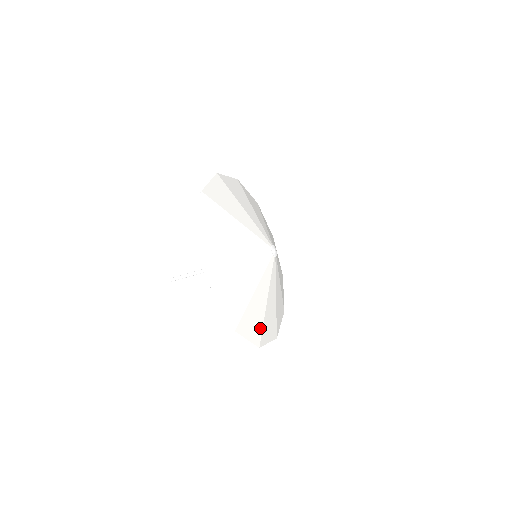
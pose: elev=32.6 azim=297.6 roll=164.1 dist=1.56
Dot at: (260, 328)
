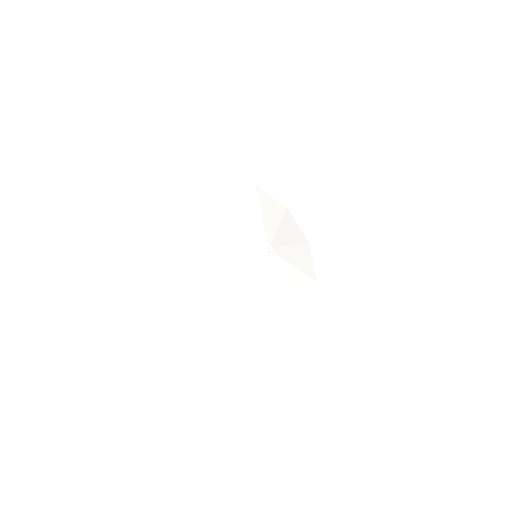
Dot at: (299, 308)
